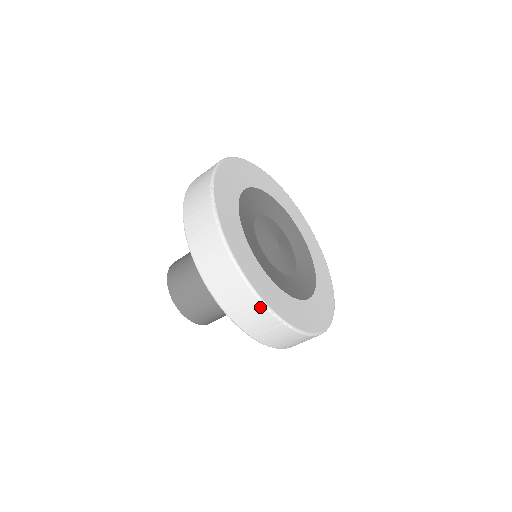
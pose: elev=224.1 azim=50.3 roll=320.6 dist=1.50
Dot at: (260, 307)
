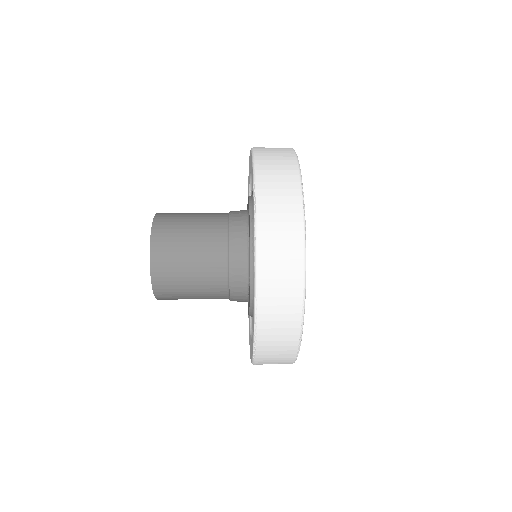
Dot at: (296, 334)
